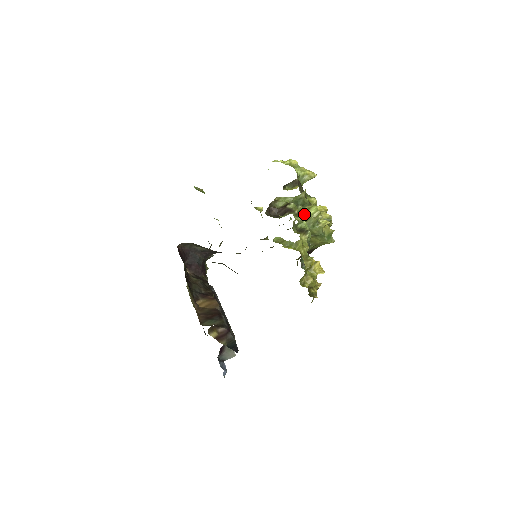
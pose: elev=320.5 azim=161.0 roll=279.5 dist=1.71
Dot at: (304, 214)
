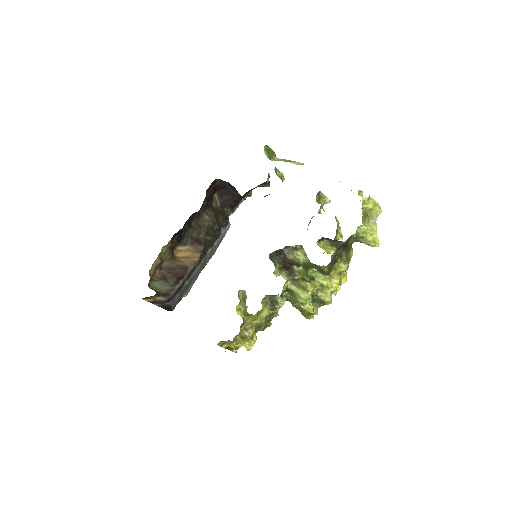
Dot at: (297, 288)
